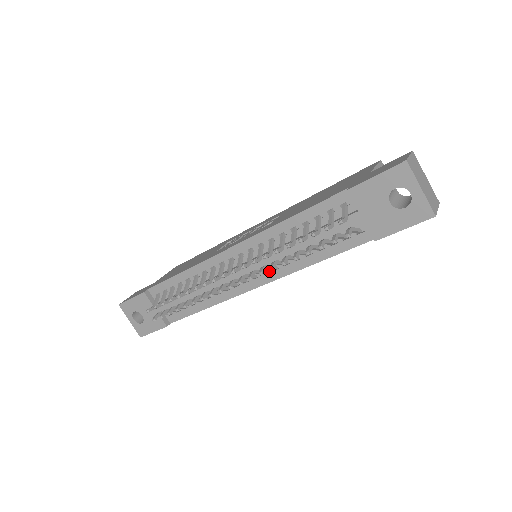
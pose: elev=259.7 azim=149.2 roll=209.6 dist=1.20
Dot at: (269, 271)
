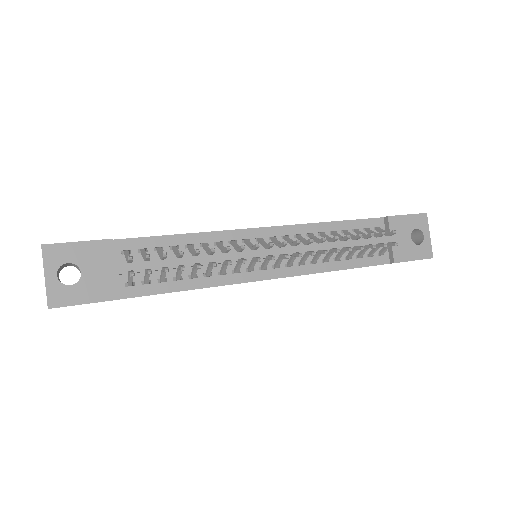
Dot at: (294, 264)
